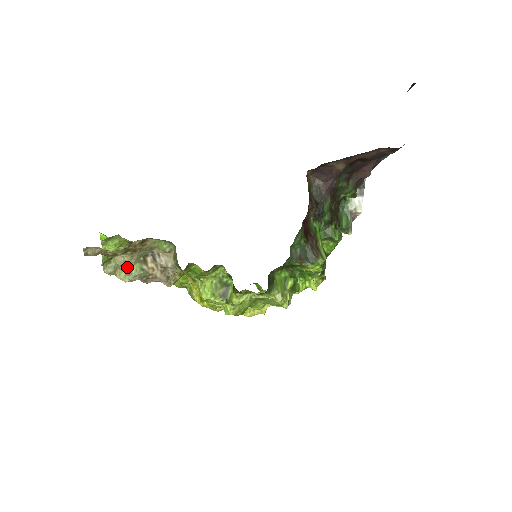
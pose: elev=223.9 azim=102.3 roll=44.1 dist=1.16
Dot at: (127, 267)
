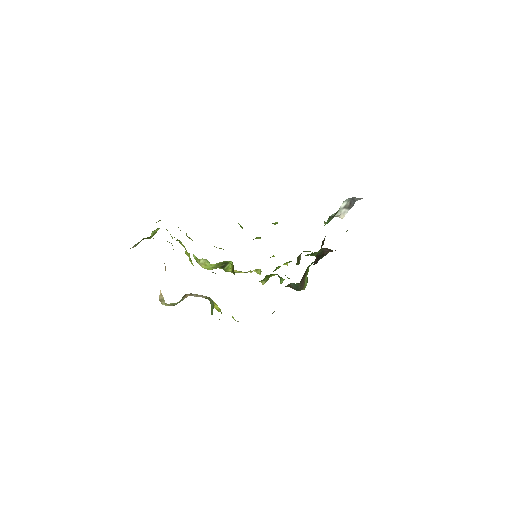
Dot at: (172, 303)
